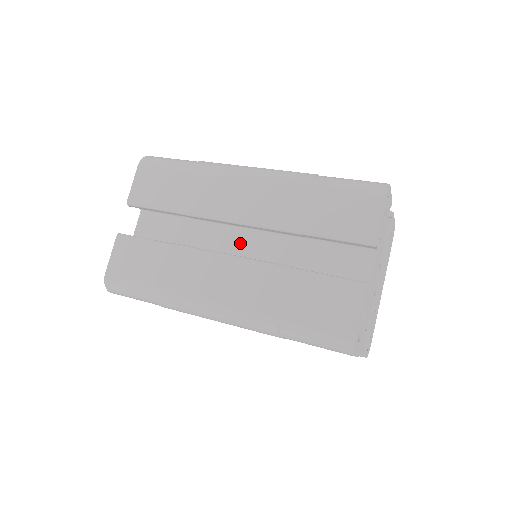
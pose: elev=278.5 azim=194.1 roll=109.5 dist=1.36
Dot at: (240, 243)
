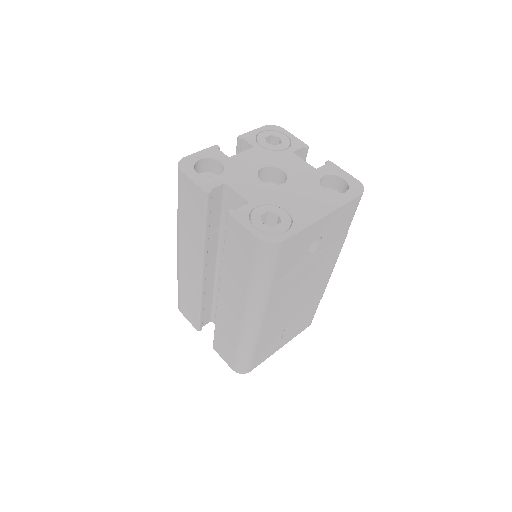
Dot at: occluded
